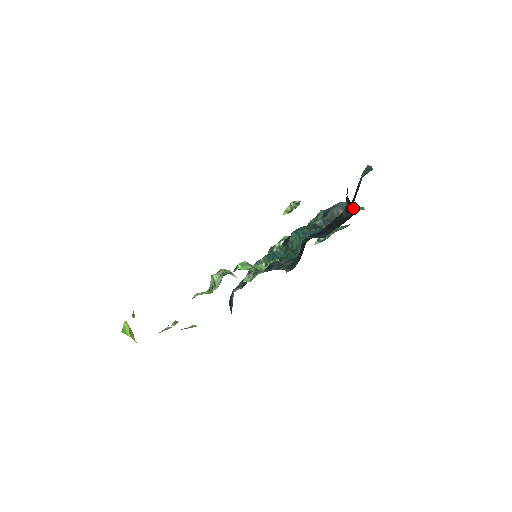
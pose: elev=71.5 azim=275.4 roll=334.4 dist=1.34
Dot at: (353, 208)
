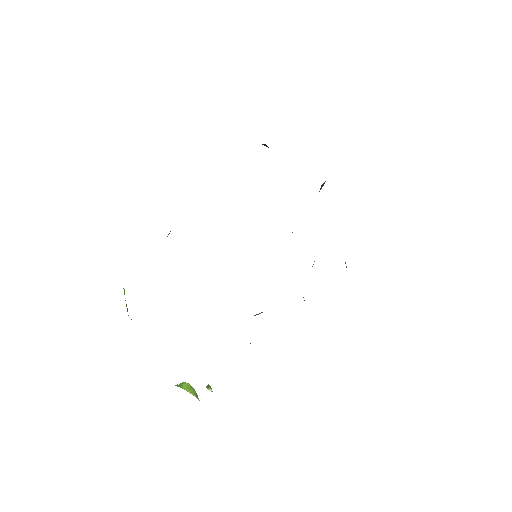
Dot at: occluded
